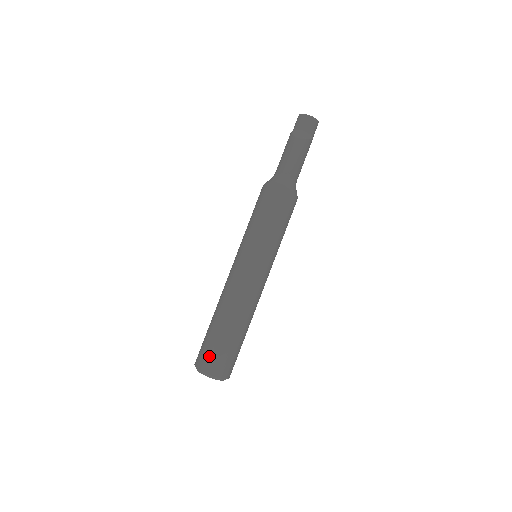
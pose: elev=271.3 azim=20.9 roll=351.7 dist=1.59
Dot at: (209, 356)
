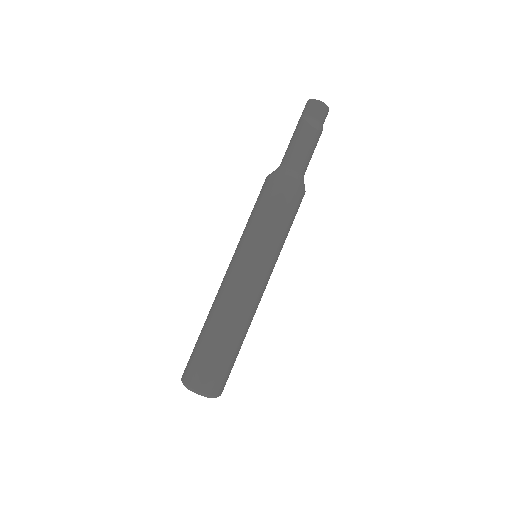
Dot at: (208, 373)
